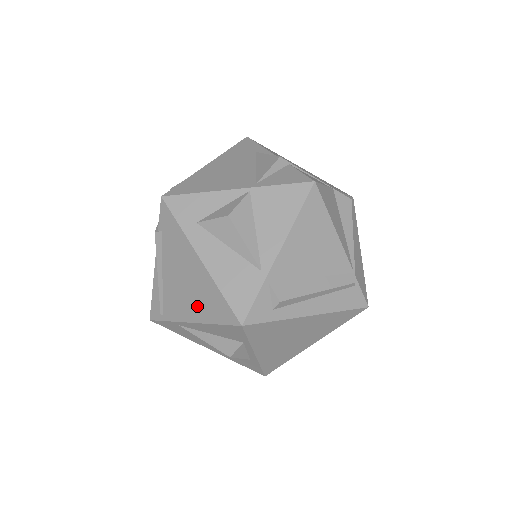
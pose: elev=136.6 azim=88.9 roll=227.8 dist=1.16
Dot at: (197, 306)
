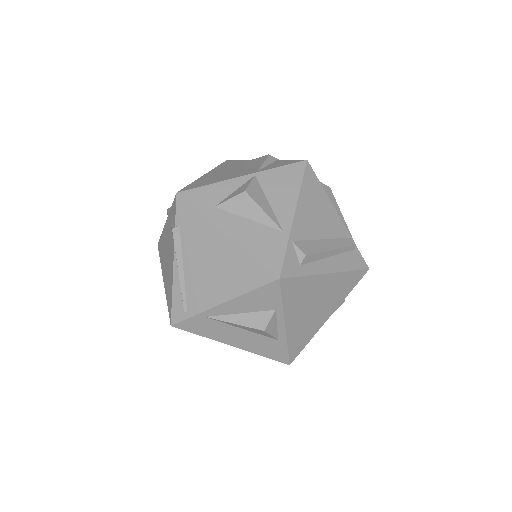
Dot at: (227, 283)
